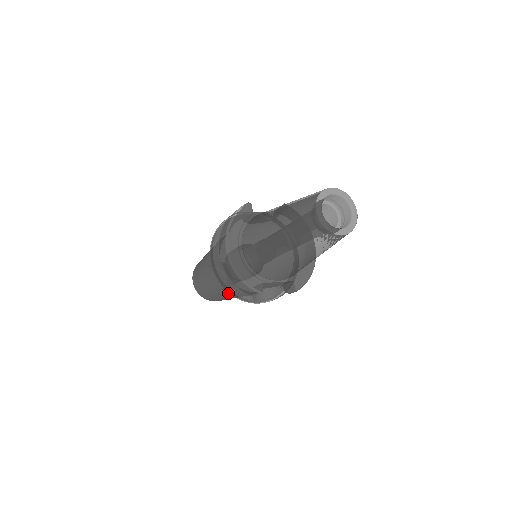
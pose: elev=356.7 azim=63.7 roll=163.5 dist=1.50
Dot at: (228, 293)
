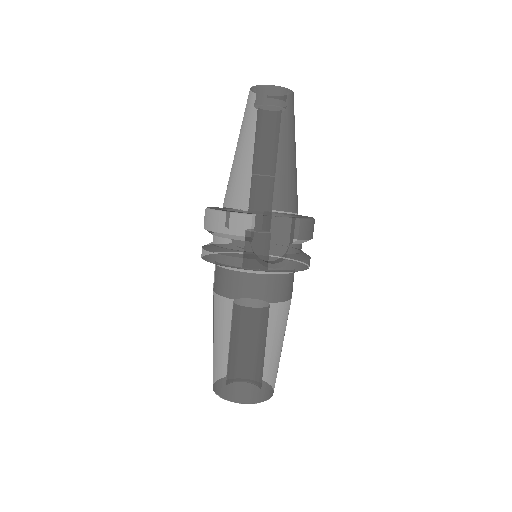
Dot at: (242, 313)
